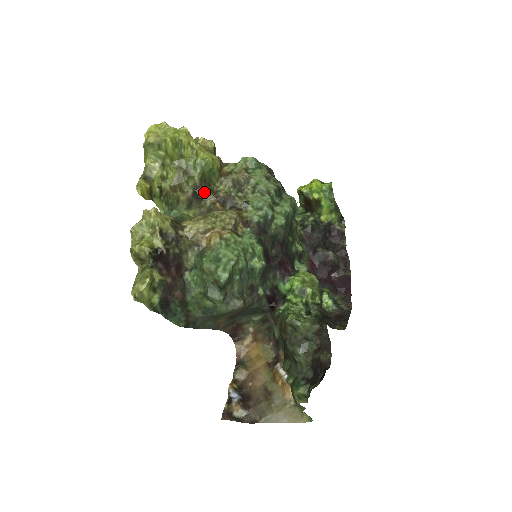
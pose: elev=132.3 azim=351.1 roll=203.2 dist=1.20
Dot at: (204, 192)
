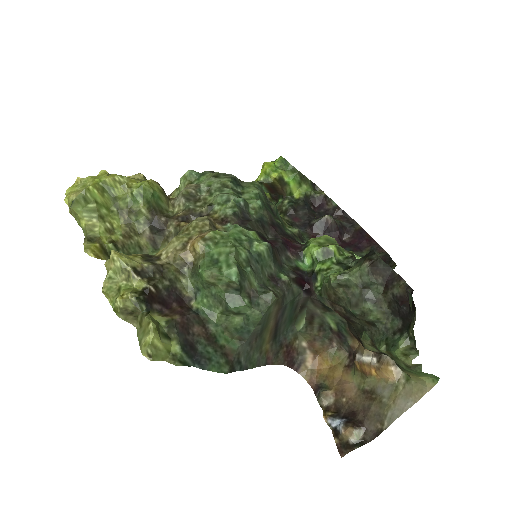
Dot at: (161, 221)
